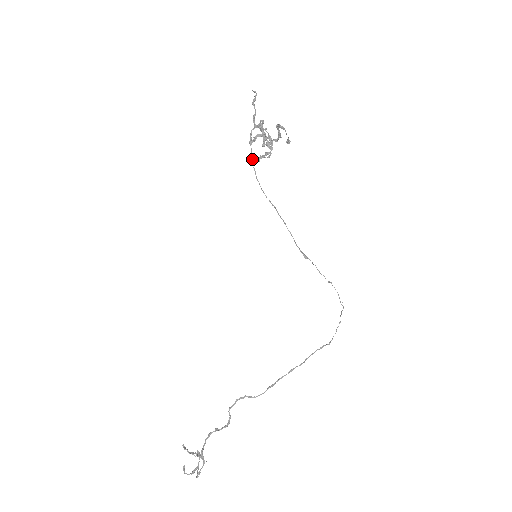
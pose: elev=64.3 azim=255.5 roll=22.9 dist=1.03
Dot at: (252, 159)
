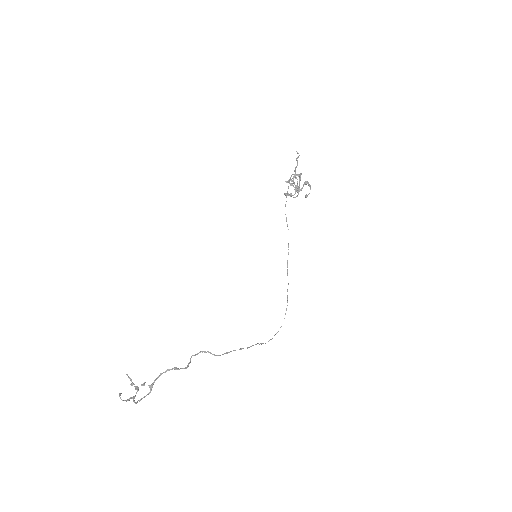
Dot at: (287, 192)
